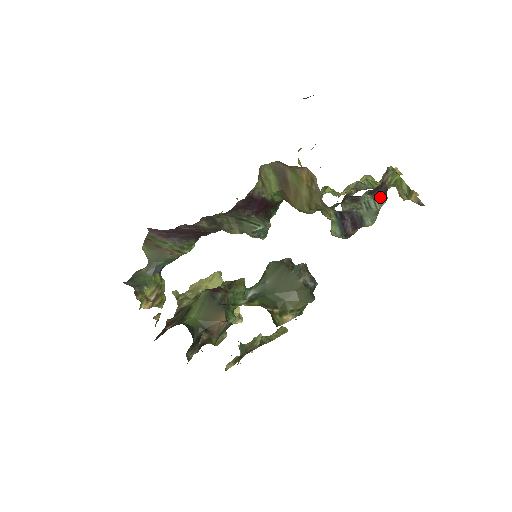
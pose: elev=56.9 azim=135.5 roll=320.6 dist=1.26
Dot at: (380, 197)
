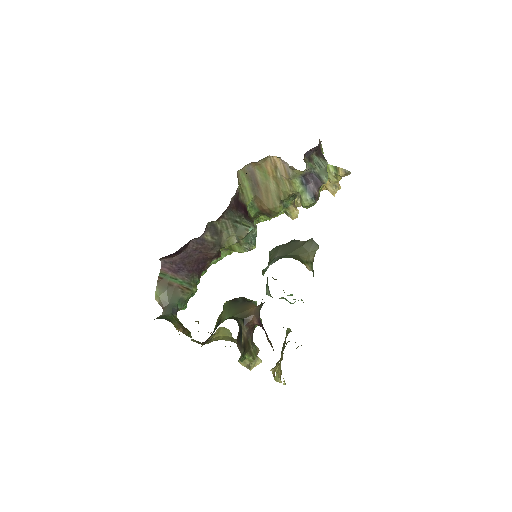
Dot at: (323, 159)
